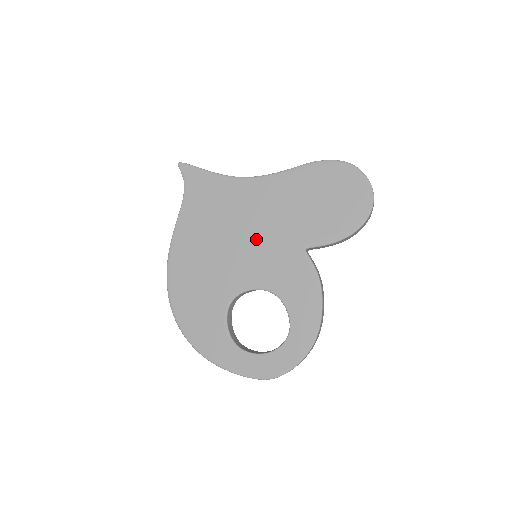
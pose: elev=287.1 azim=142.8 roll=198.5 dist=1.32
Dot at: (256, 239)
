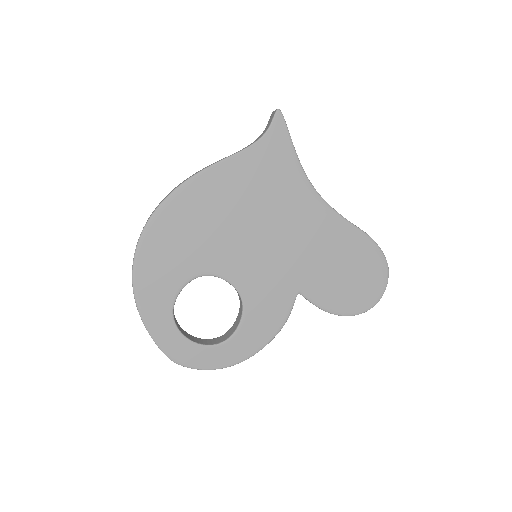
Dot at: (273, 248)
